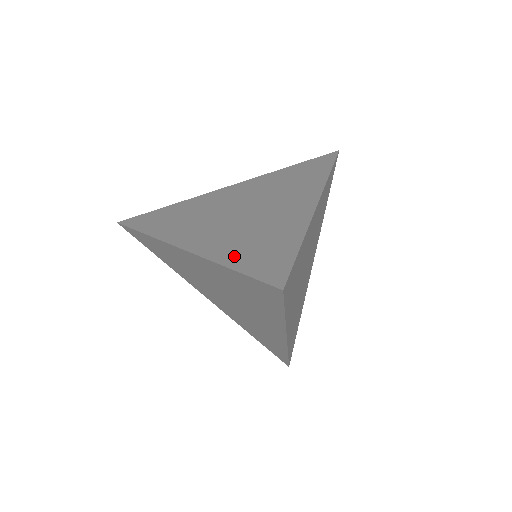
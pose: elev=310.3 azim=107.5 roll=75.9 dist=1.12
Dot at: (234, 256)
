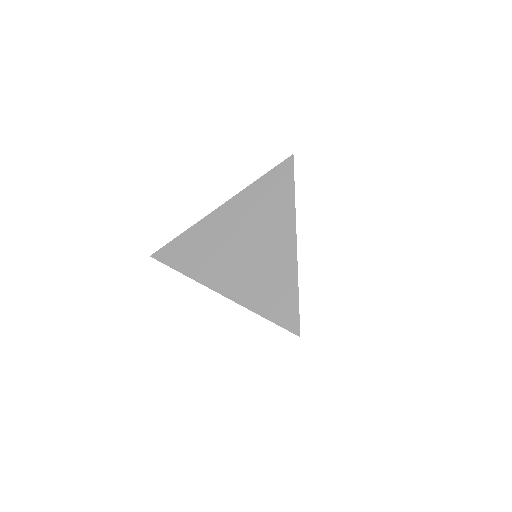
Dot at: occluded
